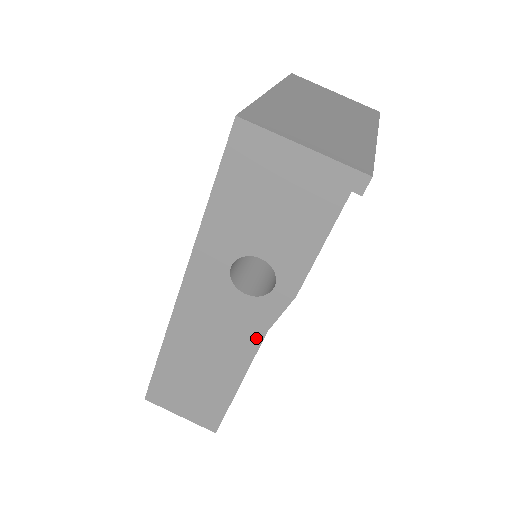
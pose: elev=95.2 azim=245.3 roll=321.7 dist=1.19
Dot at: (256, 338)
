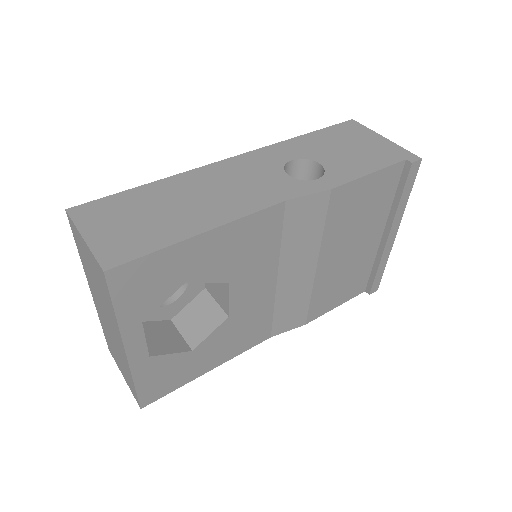
Dot at: (269, 202)
